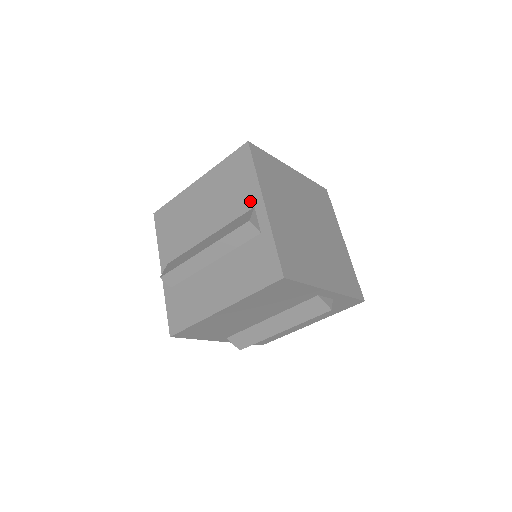
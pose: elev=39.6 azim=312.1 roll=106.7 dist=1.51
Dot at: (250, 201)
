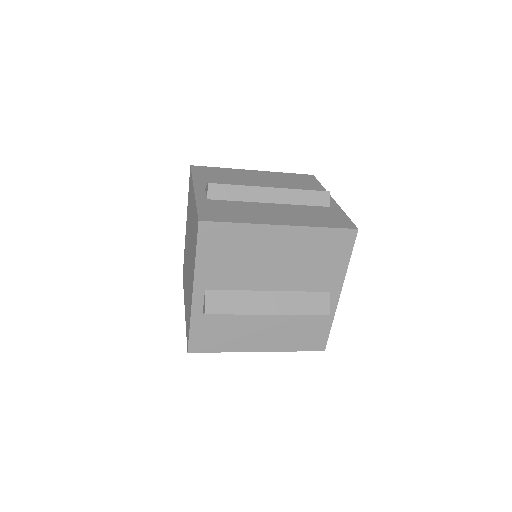
Dot at: (330, 285)
